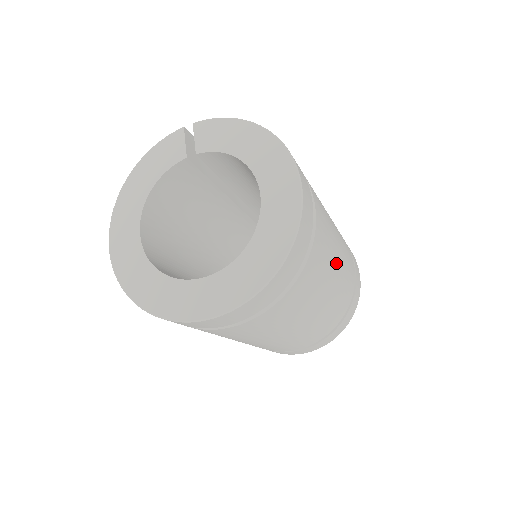
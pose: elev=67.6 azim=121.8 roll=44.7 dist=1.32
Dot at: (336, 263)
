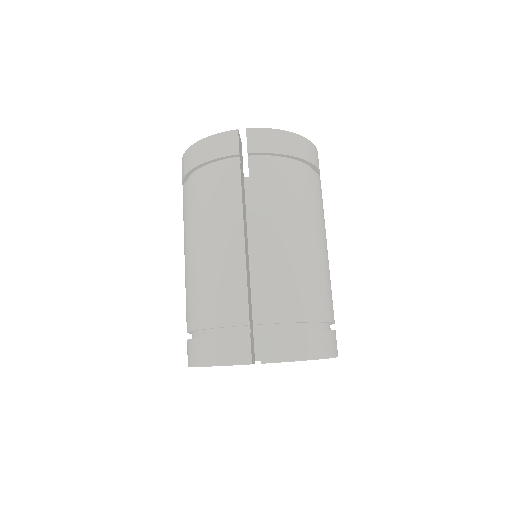
Dot at: occluded
